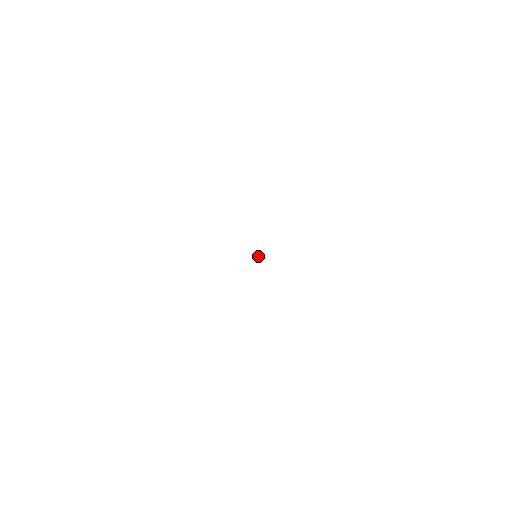
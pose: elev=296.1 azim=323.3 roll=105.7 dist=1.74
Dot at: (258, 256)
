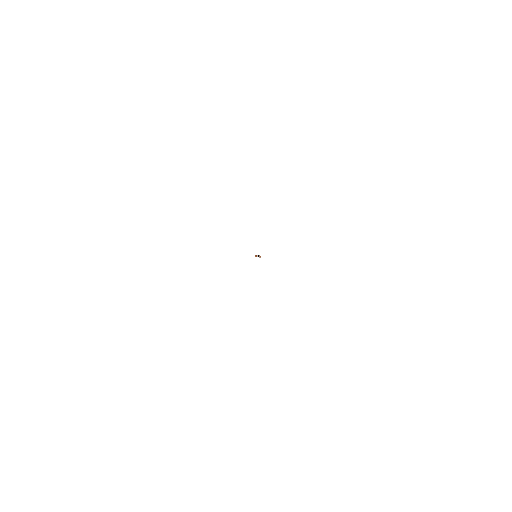
Dot at: (259, 256)
